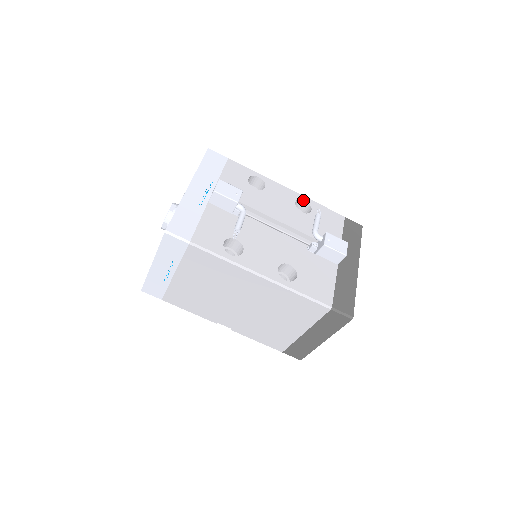
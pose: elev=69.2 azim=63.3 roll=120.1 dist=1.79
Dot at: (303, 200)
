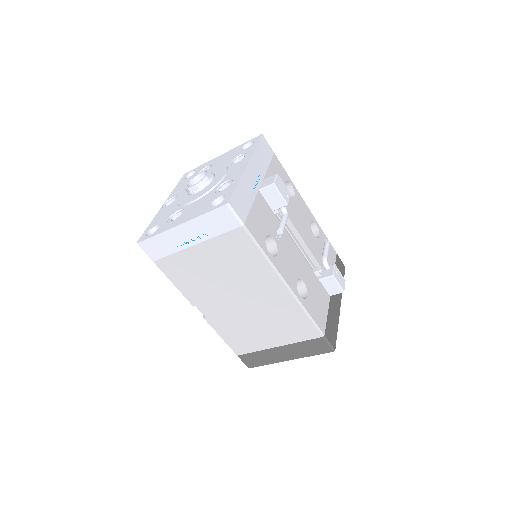
Dot at: (315, 223)
